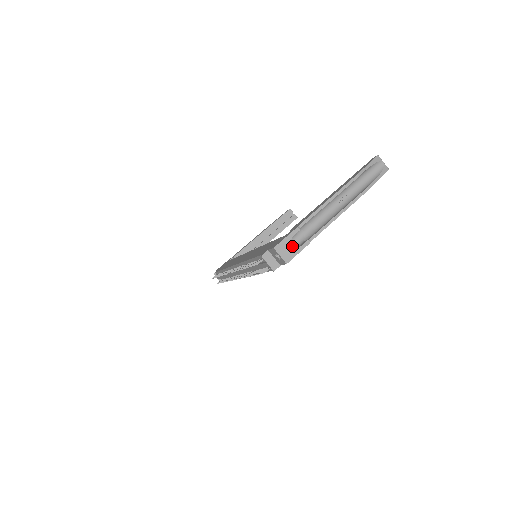
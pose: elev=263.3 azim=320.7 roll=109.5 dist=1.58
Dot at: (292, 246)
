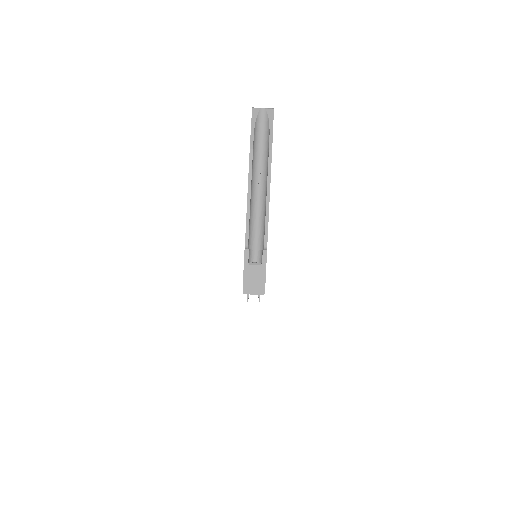
Dot at: (255, 269)
